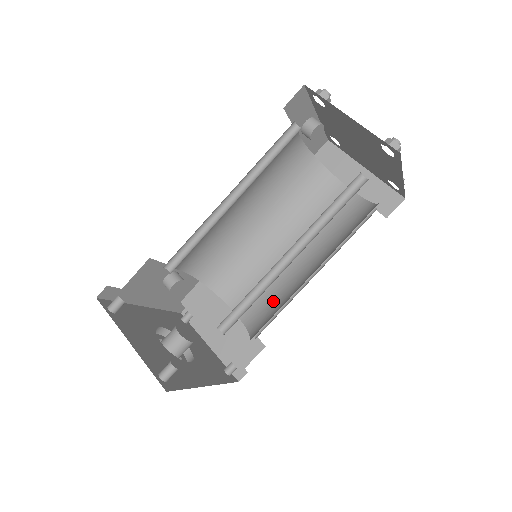
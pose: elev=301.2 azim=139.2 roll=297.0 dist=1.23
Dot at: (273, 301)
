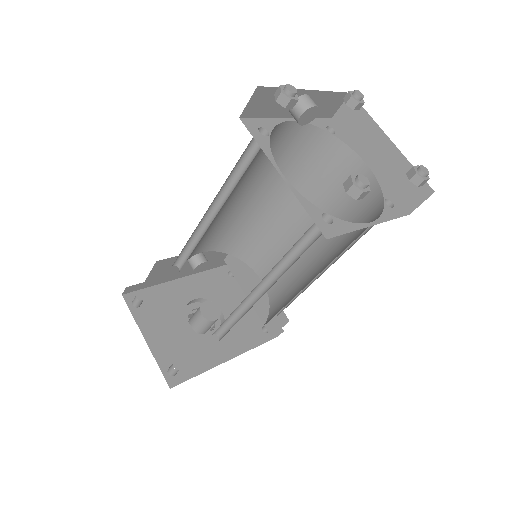
Dot at: (289, 286)
